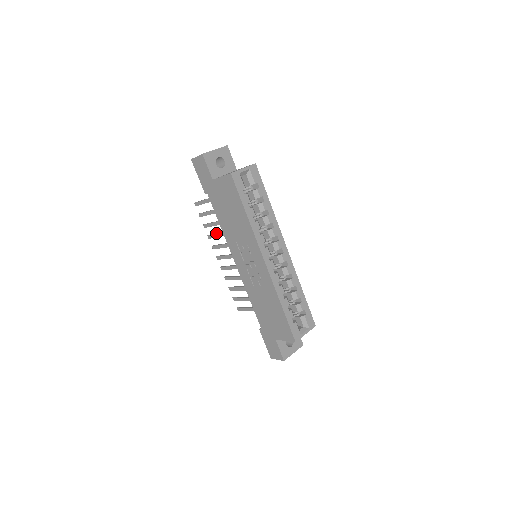
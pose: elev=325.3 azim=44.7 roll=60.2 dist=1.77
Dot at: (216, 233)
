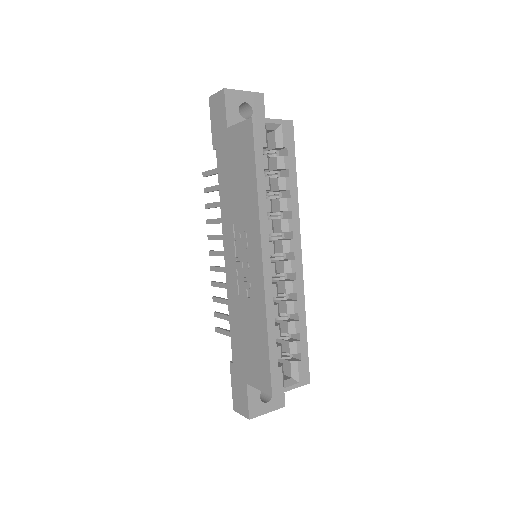
Dot at: (217, 218)
